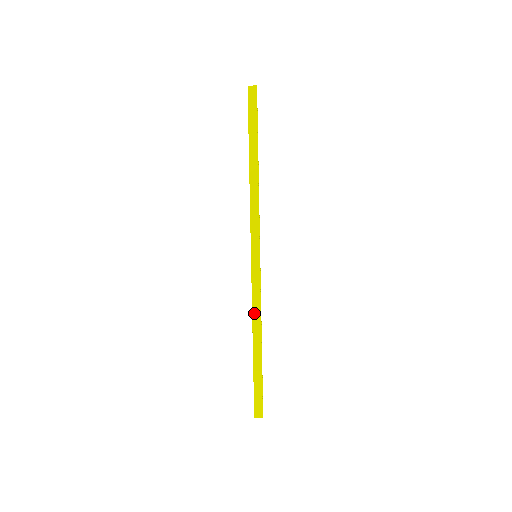
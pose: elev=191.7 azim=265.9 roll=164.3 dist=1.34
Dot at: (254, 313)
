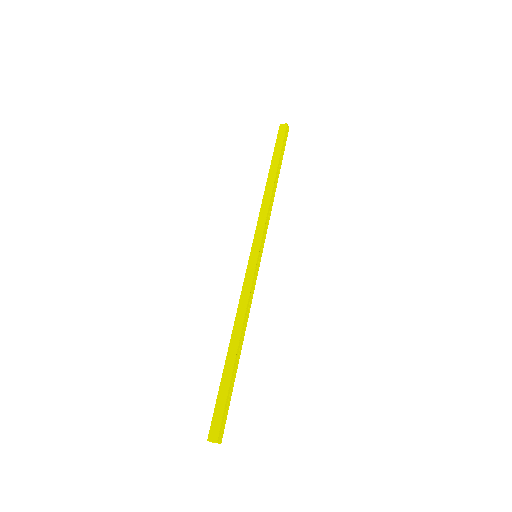
Dot at: (239, 310)
